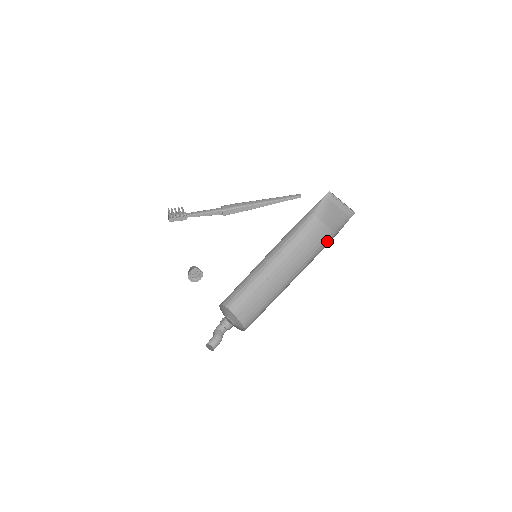
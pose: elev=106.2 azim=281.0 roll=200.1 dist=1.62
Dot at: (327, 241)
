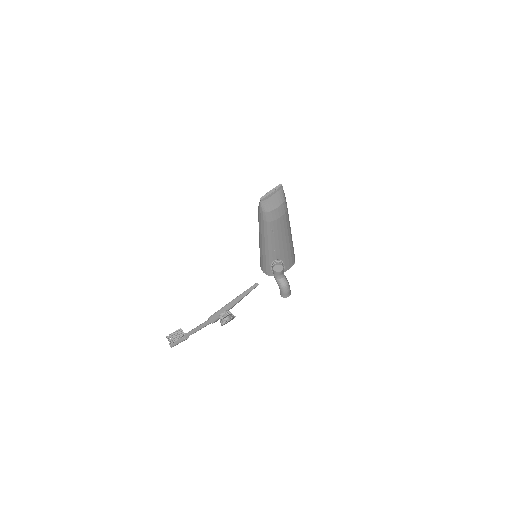
Dot at: (285, 206)
